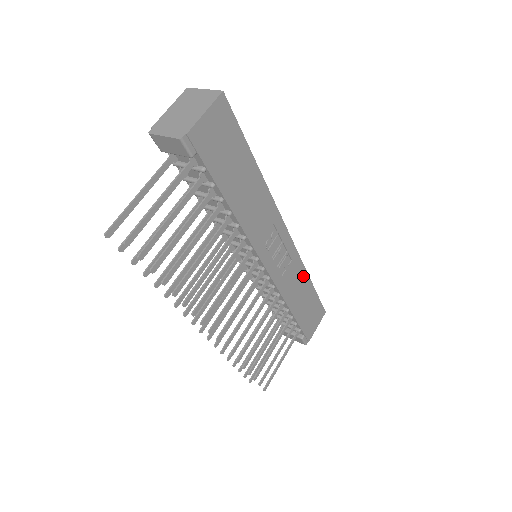
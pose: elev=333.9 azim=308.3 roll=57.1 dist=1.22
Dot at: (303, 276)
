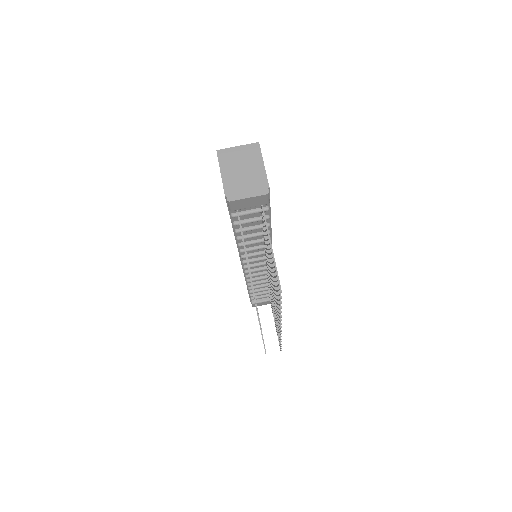
Dot at: occluded
